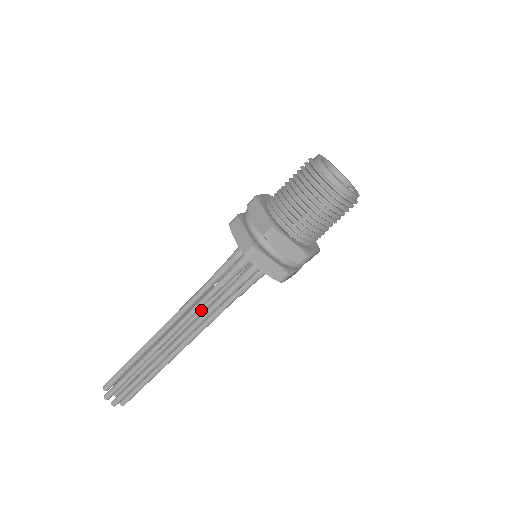
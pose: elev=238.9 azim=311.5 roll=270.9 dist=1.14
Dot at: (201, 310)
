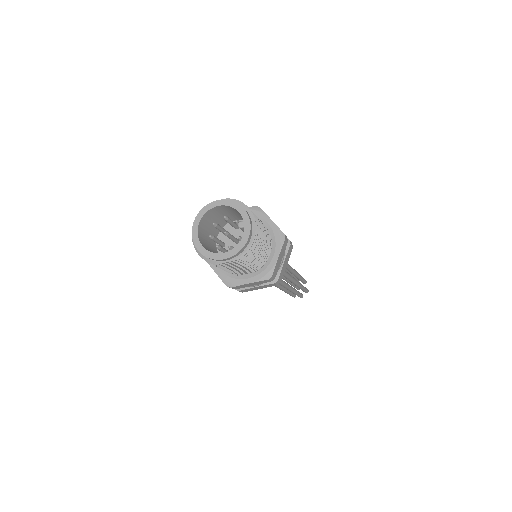
Dot at: occluded
